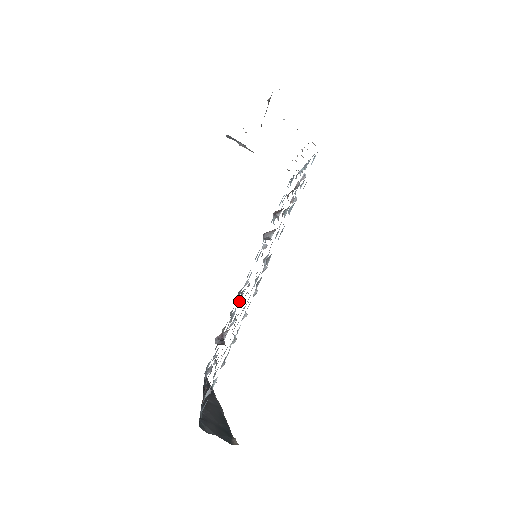
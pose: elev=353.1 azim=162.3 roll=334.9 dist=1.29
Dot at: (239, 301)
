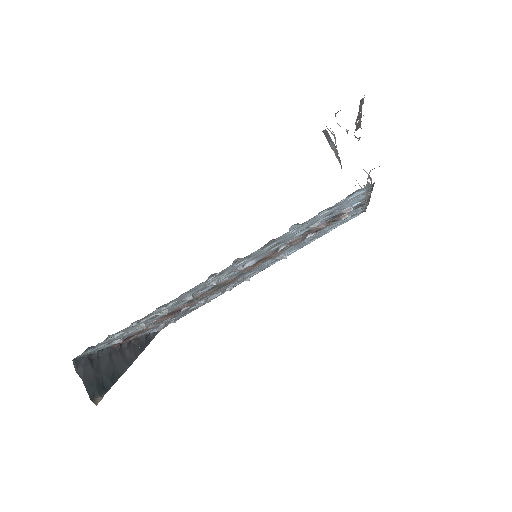
Dot at: (226, 289)
